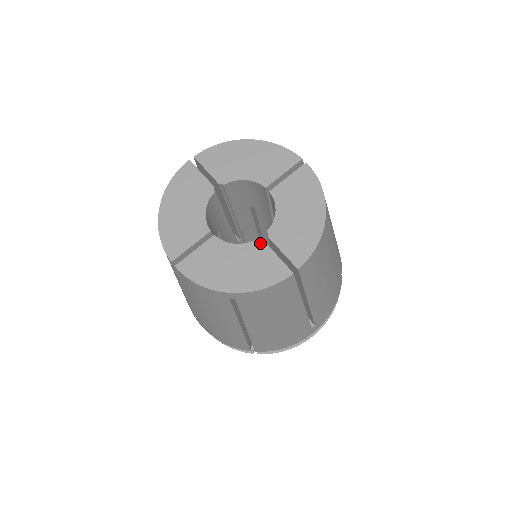
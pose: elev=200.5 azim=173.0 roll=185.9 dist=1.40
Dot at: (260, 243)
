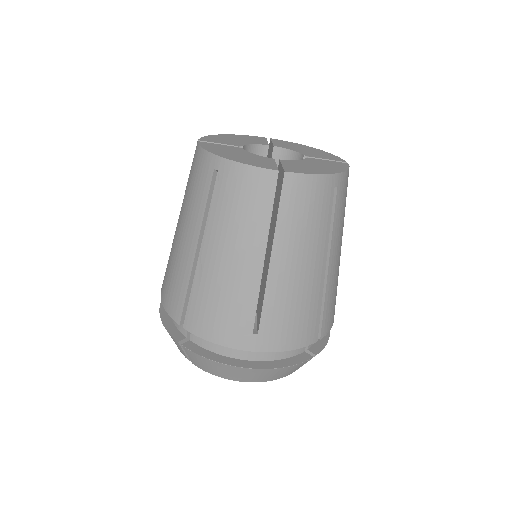
Dot at: (310, 158)
